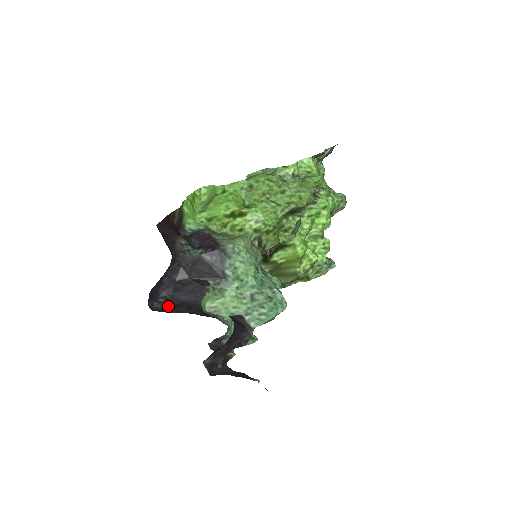
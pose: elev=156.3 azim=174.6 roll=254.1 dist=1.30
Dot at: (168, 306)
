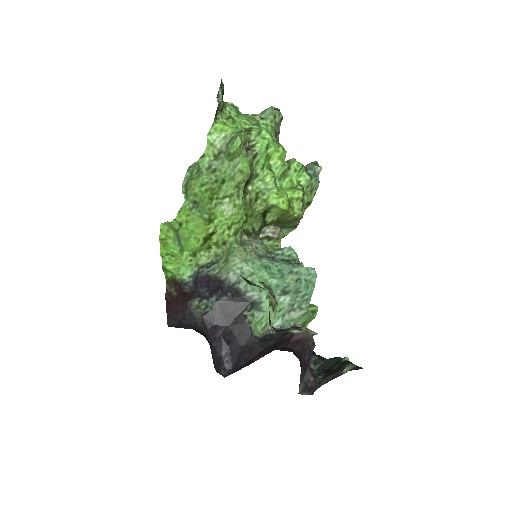
Dot at: (235, 360)
